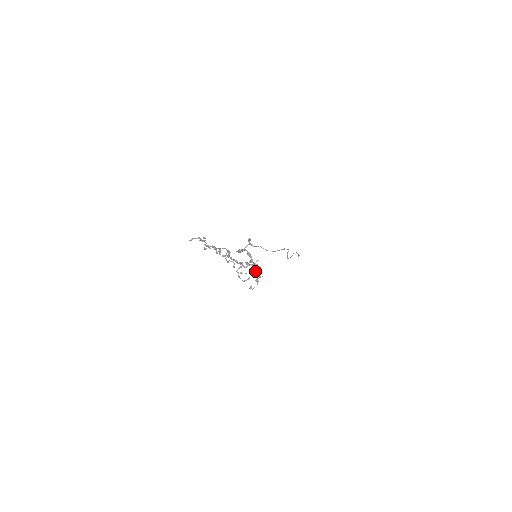
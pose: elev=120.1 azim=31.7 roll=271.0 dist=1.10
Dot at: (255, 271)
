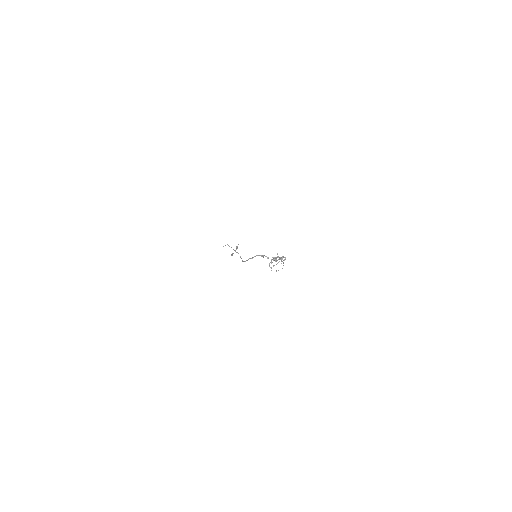
Dot at: occluded
